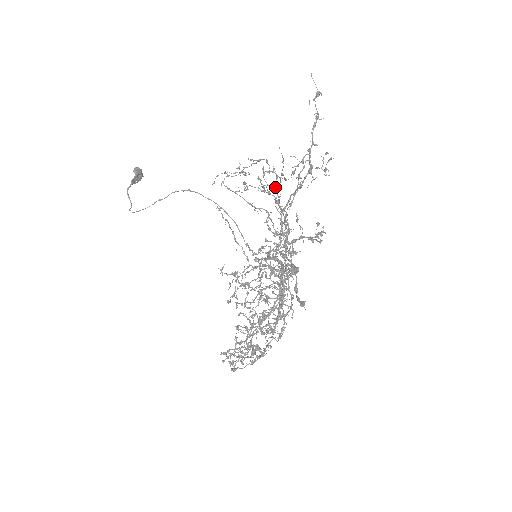
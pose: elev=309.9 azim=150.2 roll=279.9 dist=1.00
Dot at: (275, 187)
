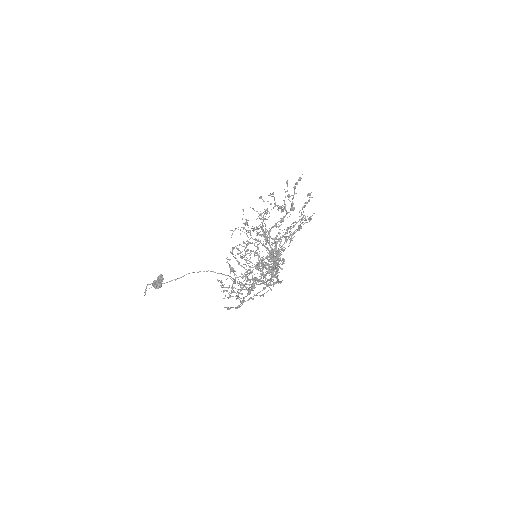
Dot at: (278, 208)
